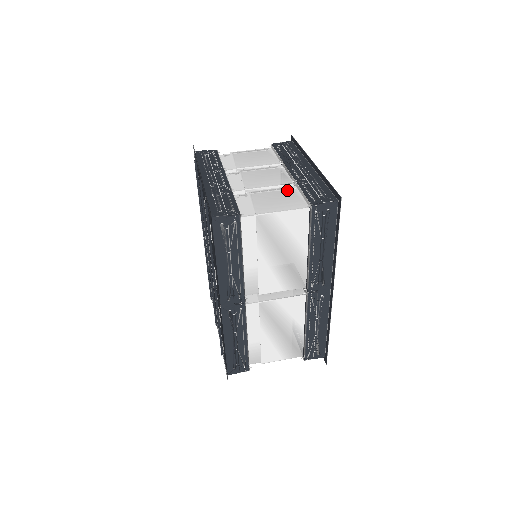
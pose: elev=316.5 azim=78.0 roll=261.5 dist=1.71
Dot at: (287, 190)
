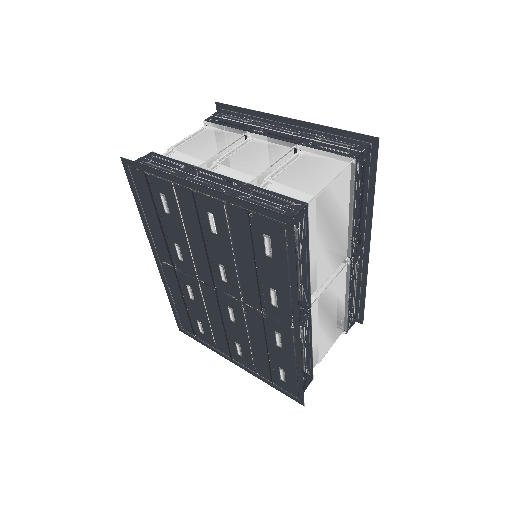
Dot at: (301, 158)
